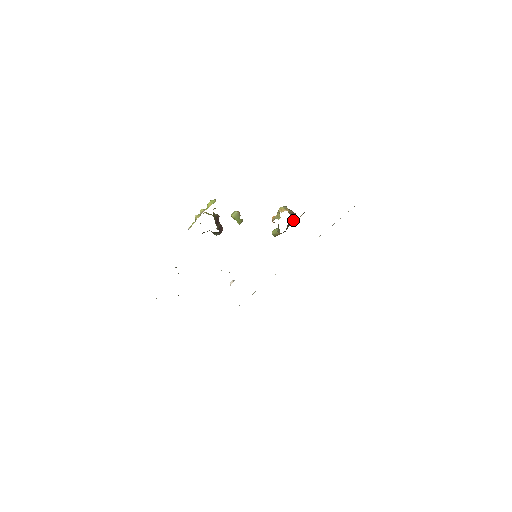
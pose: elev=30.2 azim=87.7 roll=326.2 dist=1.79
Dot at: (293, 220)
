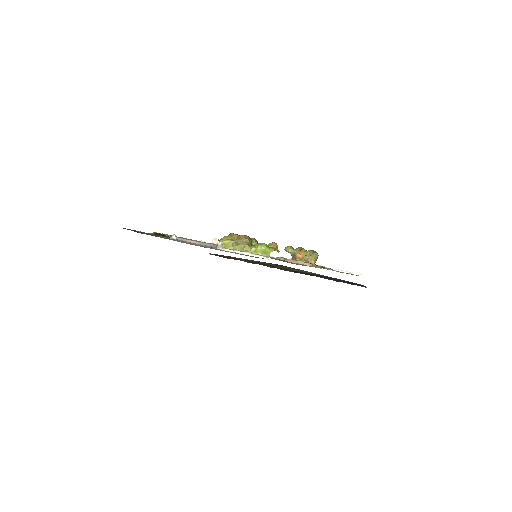
Dot at: occluded
